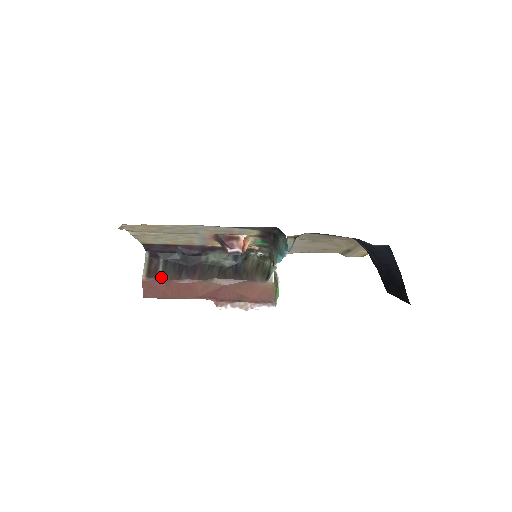
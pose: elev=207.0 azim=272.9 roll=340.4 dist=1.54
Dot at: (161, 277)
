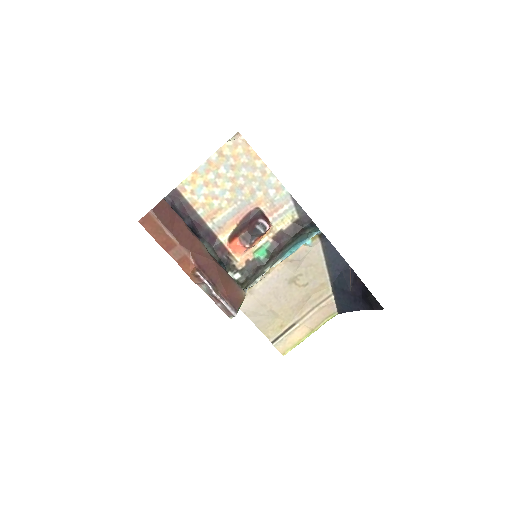
Dot at: (176, 213)
